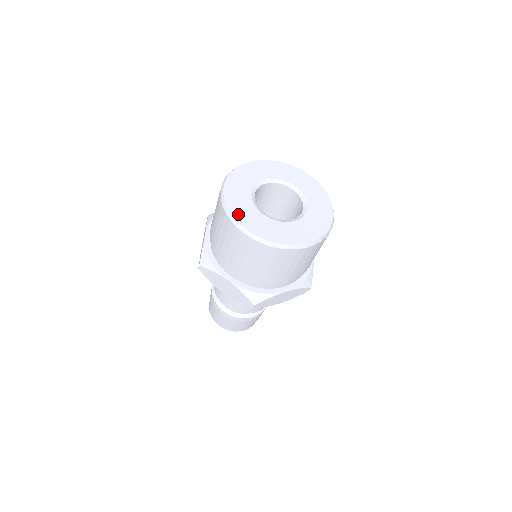
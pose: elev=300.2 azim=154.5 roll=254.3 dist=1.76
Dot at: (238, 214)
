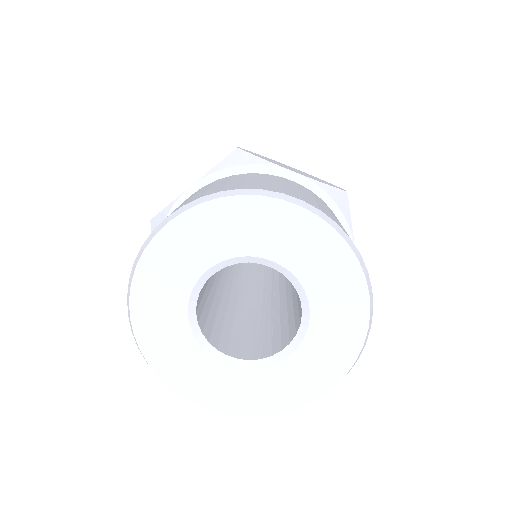
Dot at: (180, 382)
